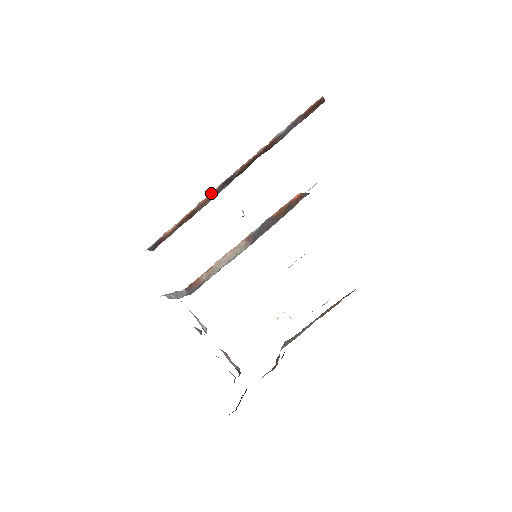
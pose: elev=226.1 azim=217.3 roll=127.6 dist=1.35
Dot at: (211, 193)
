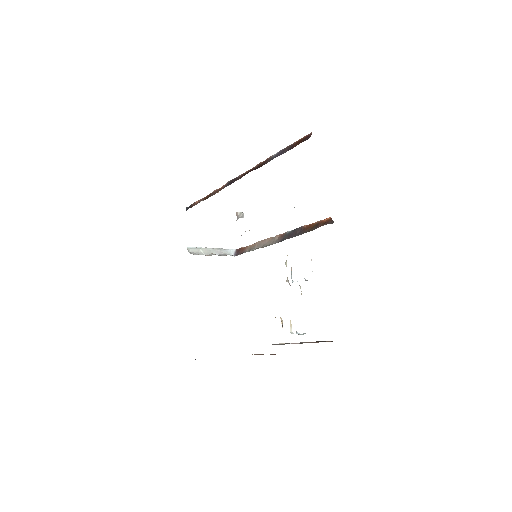
Dot at: (223, 185)
